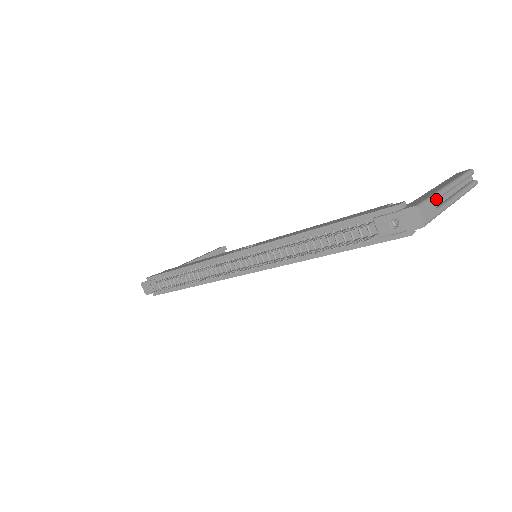
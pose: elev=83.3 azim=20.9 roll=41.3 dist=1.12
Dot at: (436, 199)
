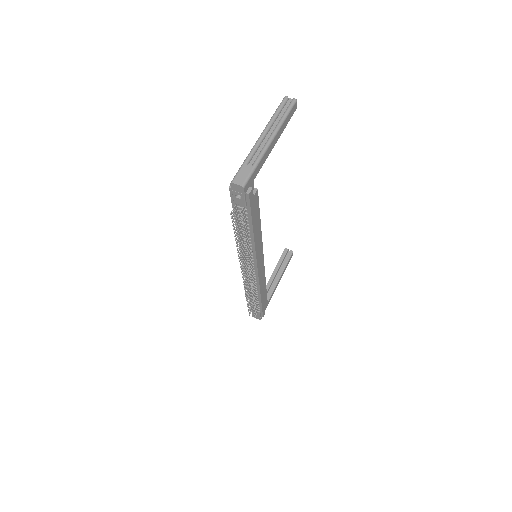
Dot at: (248, 160)
